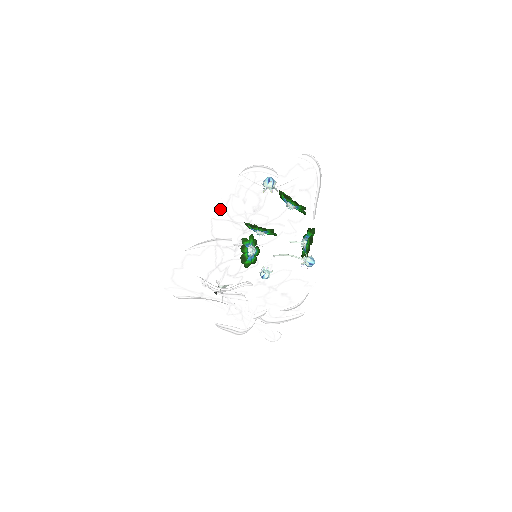
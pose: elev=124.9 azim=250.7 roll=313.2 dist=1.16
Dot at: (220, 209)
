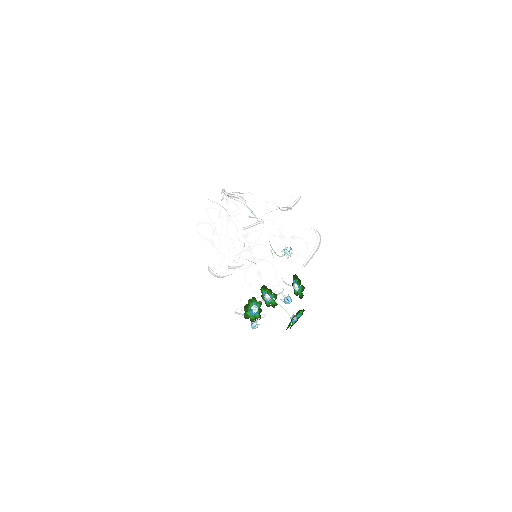
Dot at: occluded
